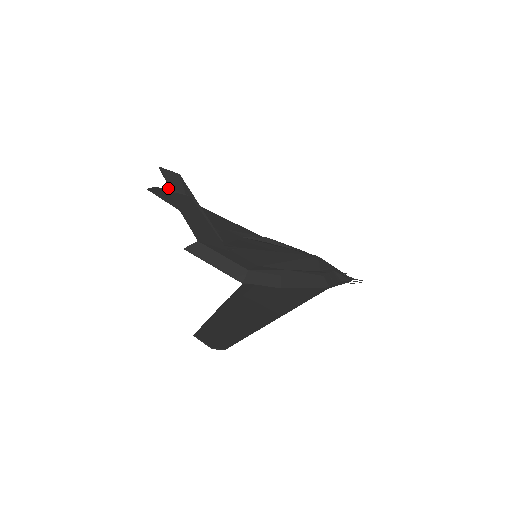
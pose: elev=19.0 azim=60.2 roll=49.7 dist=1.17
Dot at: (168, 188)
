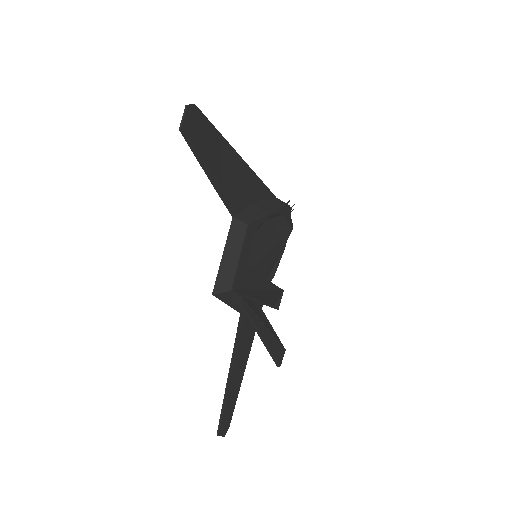
Dot at: occluded
